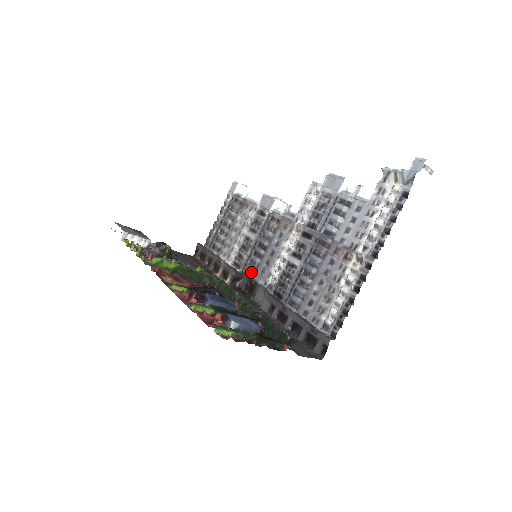
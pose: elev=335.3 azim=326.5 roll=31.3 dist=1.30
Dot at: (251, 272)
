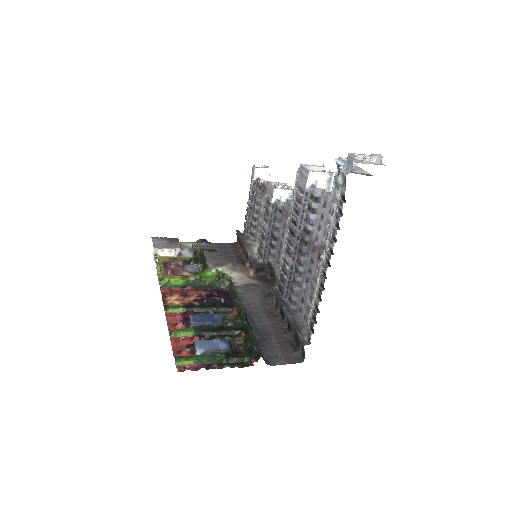
Dot at: (269, 262)
